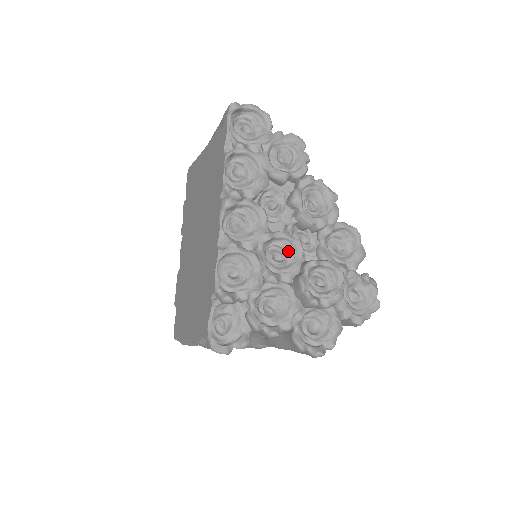
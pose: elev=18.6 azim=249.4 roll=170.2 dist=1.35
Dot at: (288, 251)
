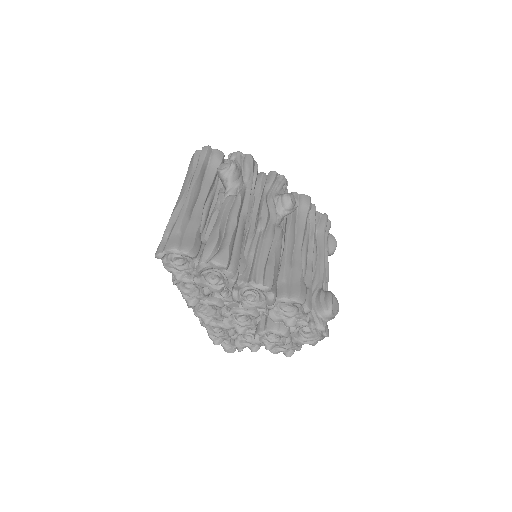
Dot at: occluded
